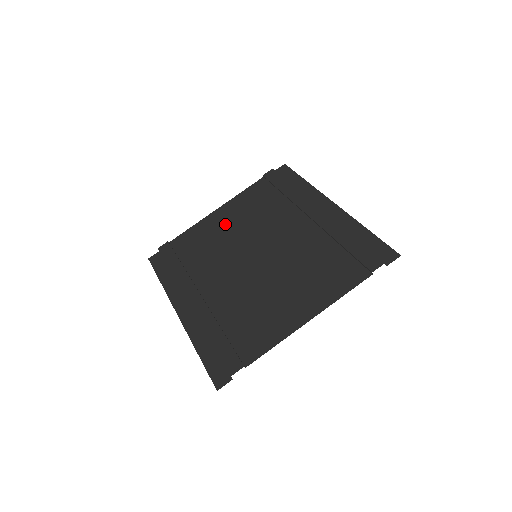
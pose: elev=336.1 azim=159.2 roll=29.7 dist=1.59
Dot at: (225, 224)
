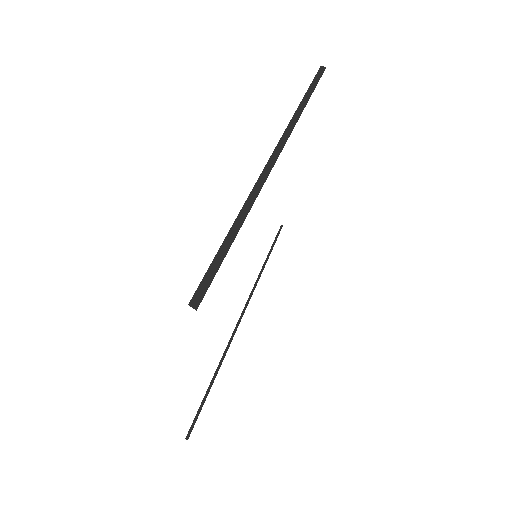
Dot at: occluded
